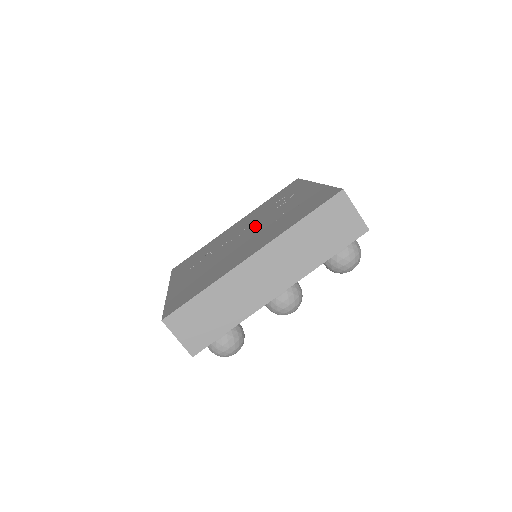
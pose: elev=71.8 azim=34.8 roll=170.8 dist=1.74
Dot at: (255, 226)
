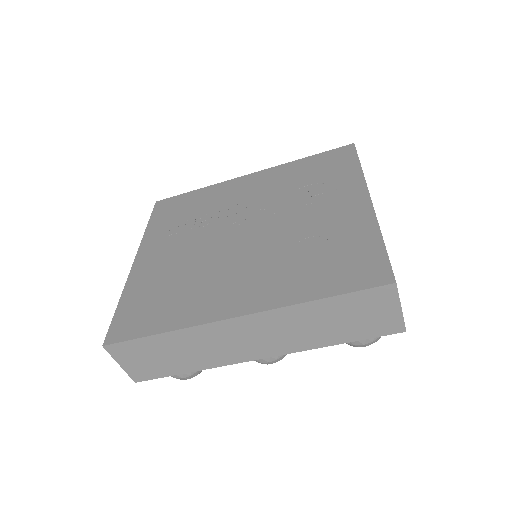
Dot at: (266, 224)
